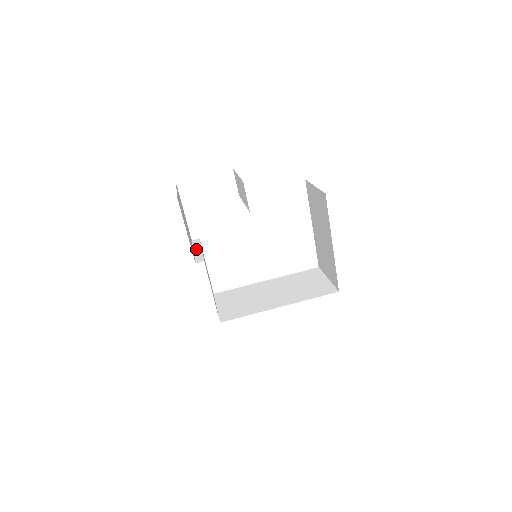
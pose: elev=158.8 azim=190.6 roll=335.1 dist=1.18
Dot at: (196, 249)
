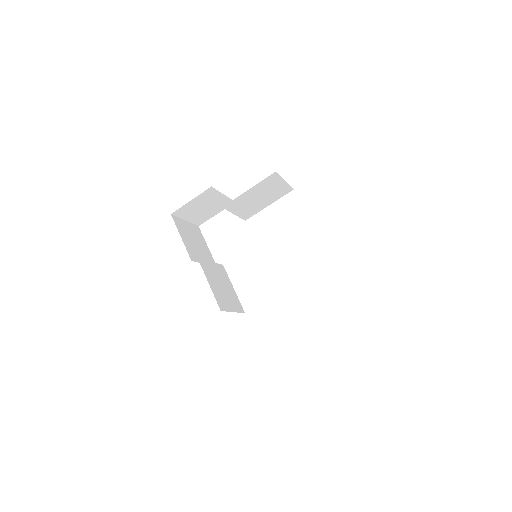
Dot at: occluded
